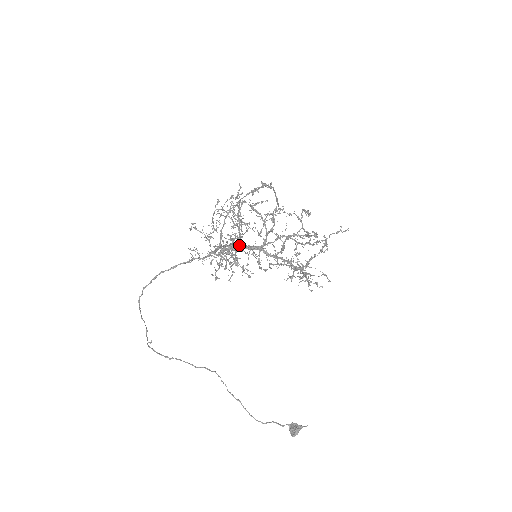
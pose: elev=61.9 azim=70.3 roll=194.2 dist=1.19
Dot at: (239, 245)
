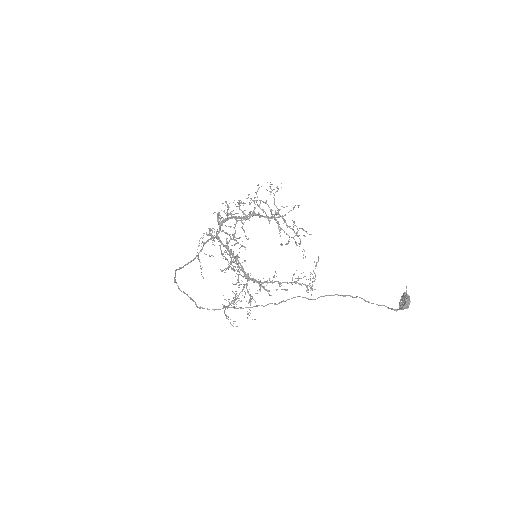
Dot at: (242, 266)
